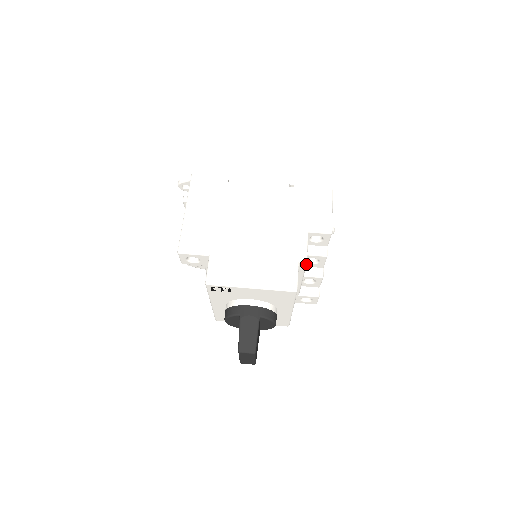
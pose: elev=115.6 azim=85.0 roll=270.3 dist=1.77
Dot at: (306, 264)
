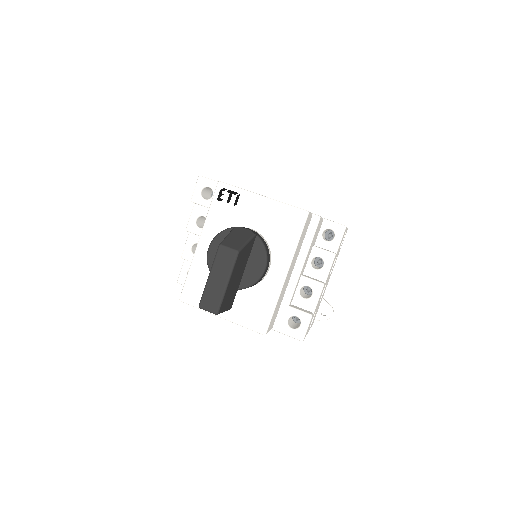
Dot at: (318, 222)
